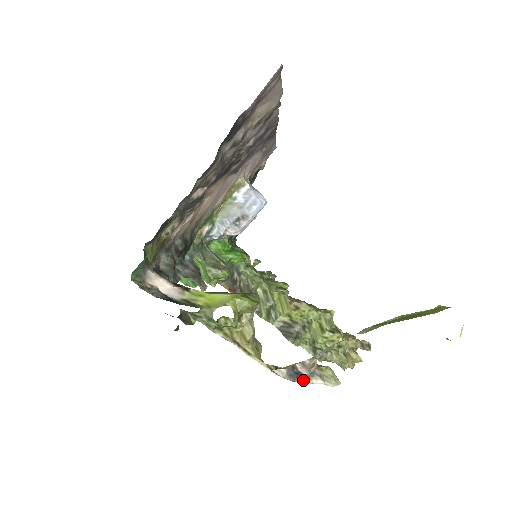
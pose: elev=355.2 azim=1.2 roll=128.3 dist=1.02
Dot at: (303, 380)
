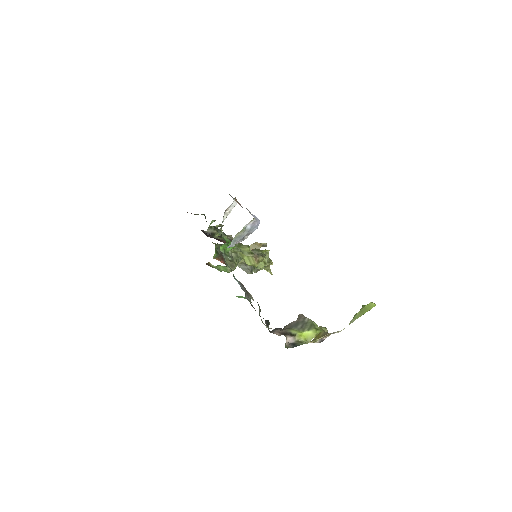
Dot at: occluded
